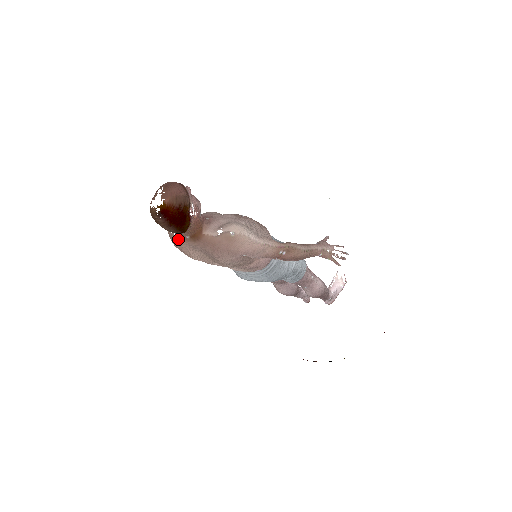
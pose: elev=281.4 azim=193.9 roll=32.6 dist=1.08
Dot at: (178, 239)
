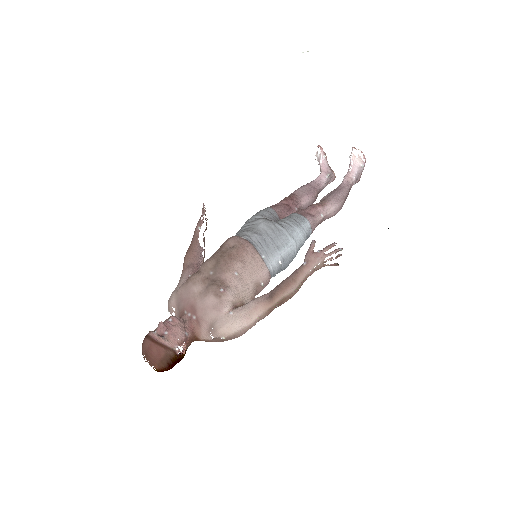
Dot at: occluded
